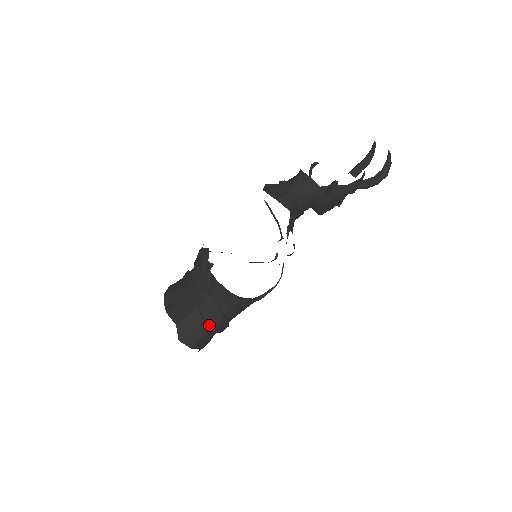
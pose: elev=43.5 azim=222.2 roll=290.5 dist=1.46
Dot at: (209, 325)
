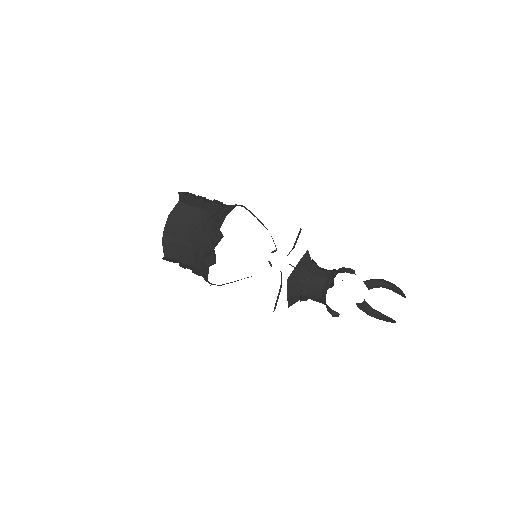
Dot at: occluded
